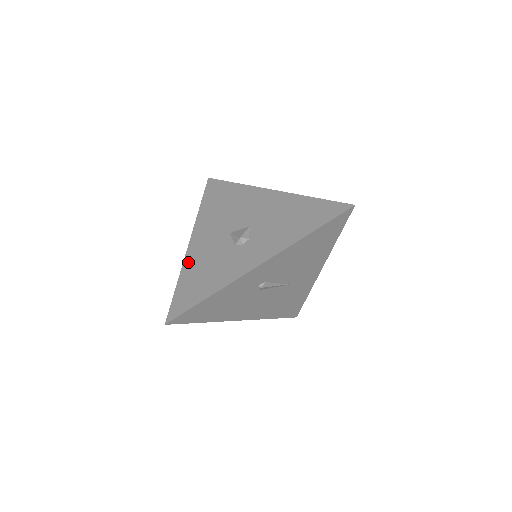
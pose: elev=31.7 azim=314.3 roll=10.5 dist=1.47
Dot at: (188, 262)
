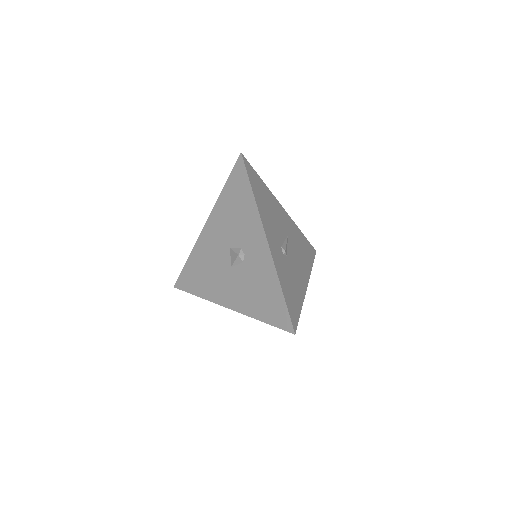
Dot at: (245, 309)
